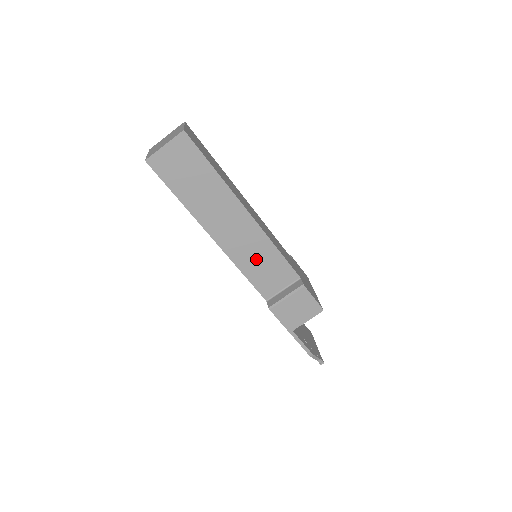
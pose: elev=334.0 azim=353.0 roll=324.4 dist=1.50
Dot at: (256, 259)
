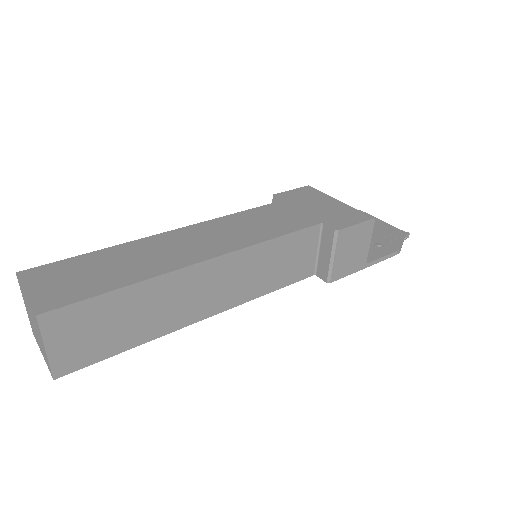
Dot at: (266, 271)
